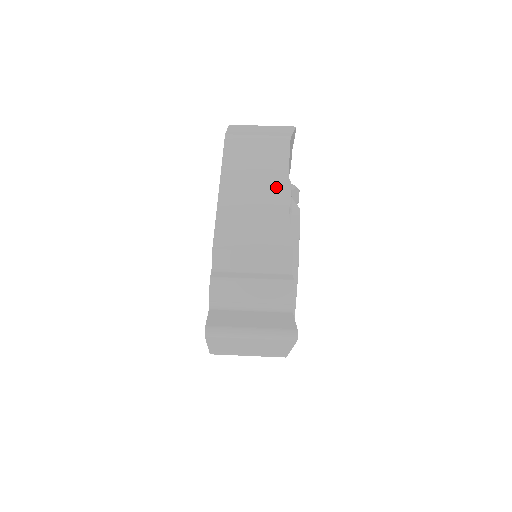
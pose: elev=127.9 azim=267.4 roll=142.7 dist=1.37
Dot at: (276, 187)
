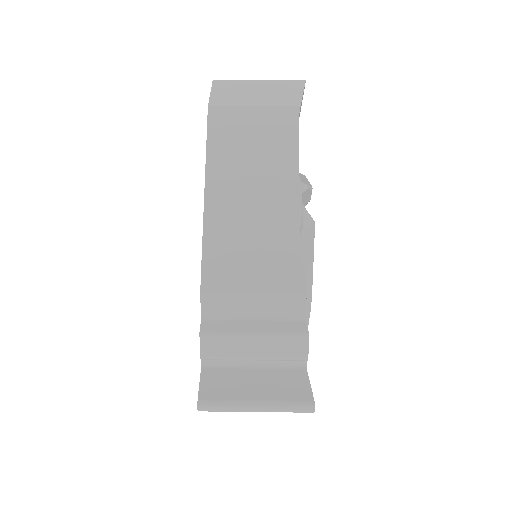
Dot at: (282, 192)
